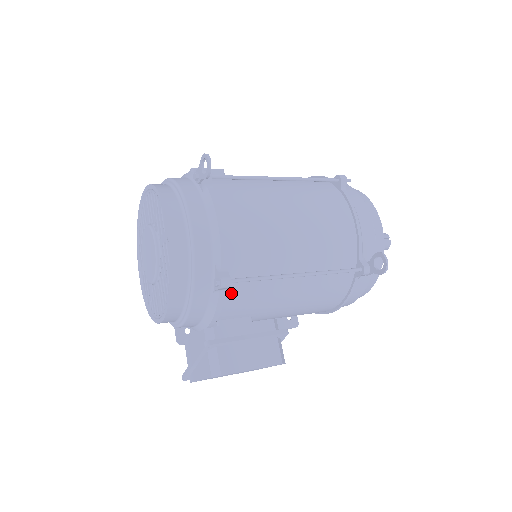
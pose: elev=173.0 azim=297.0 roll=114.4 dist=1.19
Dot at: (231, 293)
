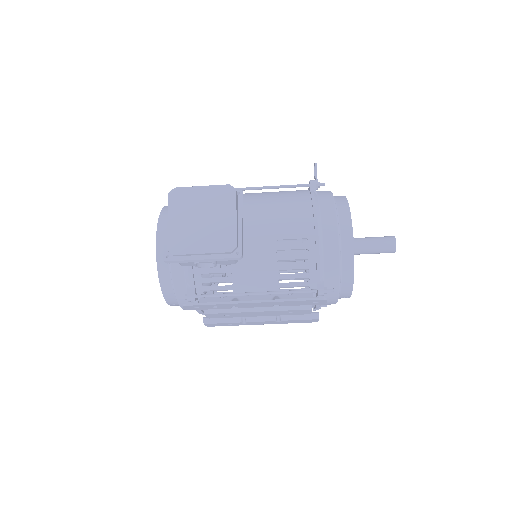
Dot at: occluded
